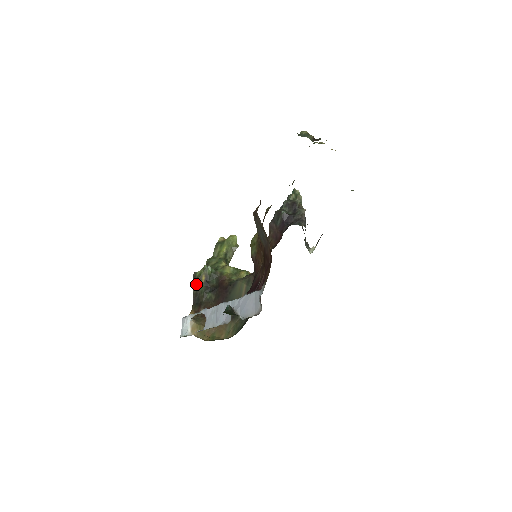
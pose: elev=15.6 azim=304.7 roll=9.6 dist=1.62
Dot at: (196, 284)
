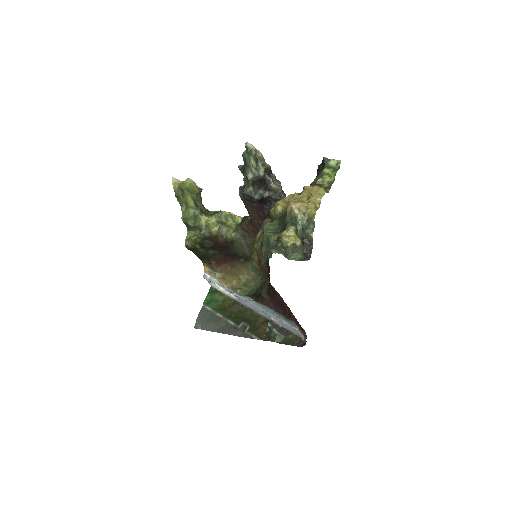
Dot at: (194, 251)
